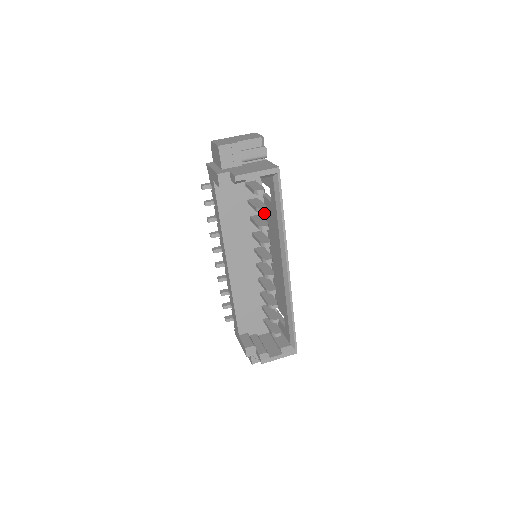
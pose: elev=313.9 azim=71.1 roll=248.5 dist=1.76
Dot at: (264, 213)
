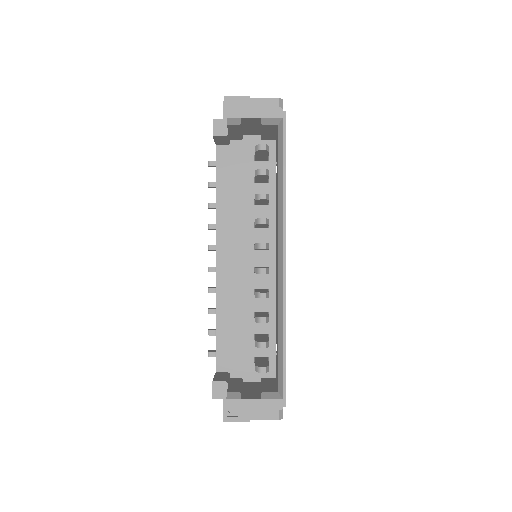
Dot at: (274, 199)
